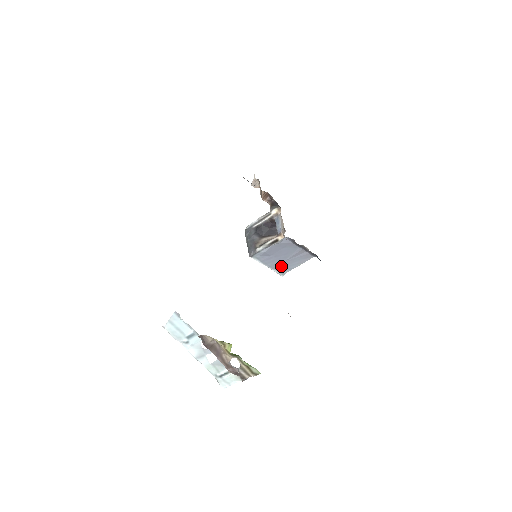
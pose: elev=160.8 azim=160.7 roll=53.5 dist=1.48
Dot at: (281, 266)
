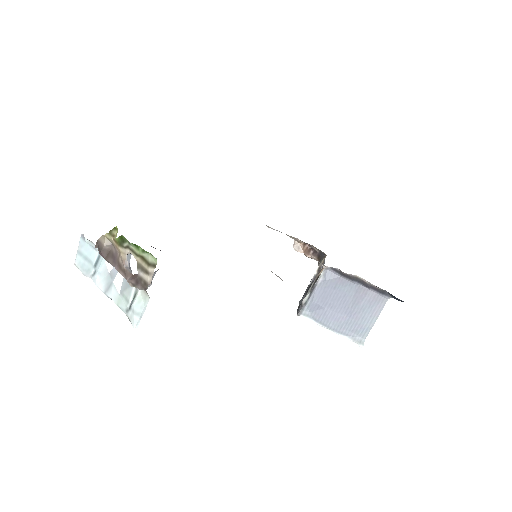
Dot at: (350, 327)
